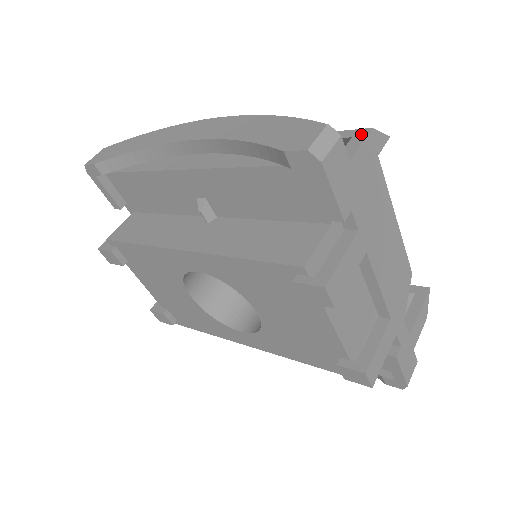
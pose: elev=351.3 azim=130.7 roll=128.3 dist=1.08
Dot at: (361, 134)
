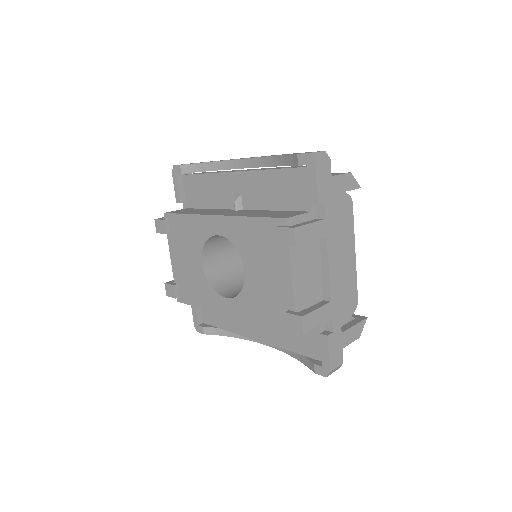
Dot at: (343, 173)
